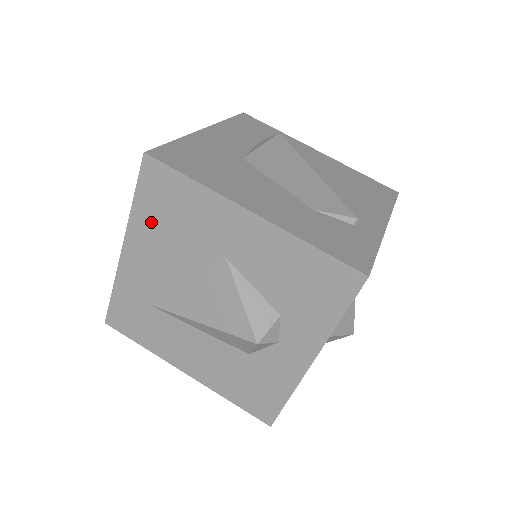
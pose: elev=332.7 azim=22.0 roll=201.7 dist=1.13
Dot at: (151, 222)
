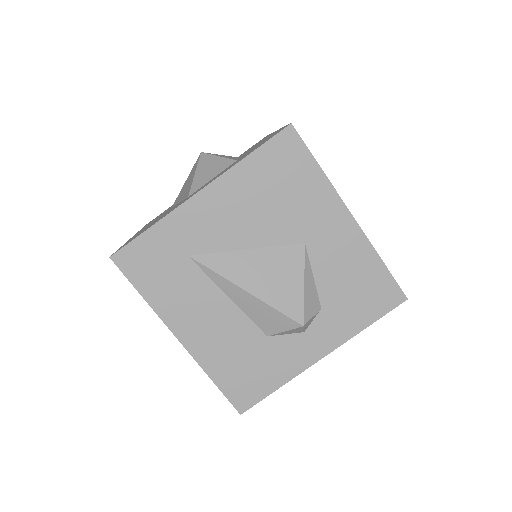
Dot at: (253, 182)
